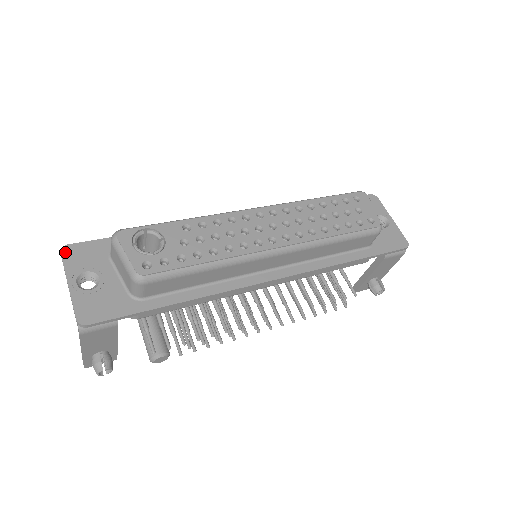
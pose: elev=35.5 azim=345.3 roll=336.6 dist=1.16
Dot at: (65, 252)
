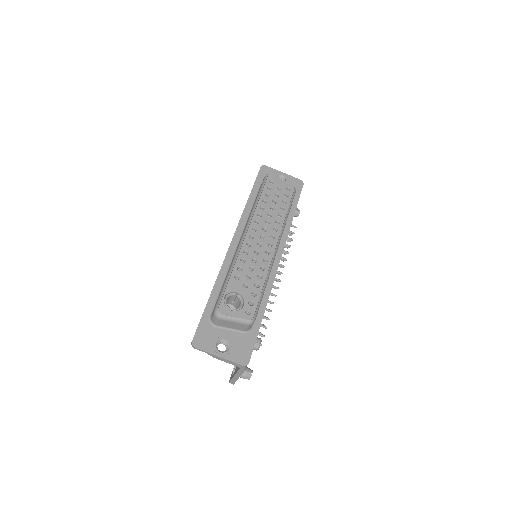
Dot at: (196, 345)
